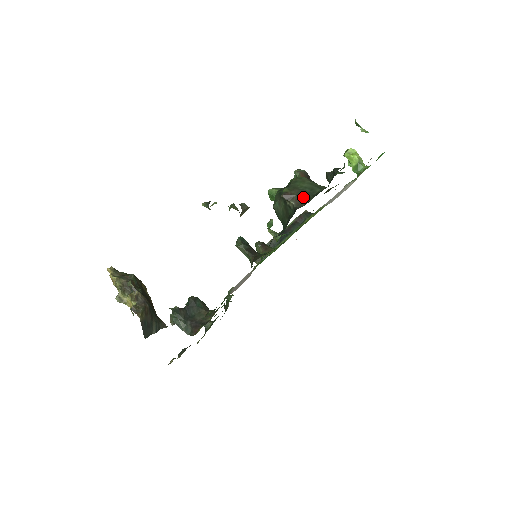
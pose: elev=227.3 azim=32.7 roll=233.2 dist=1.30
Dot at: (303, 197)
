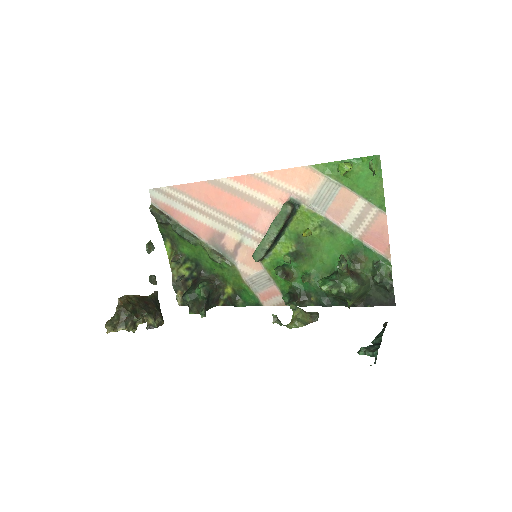
Dot at: (360, 299)
